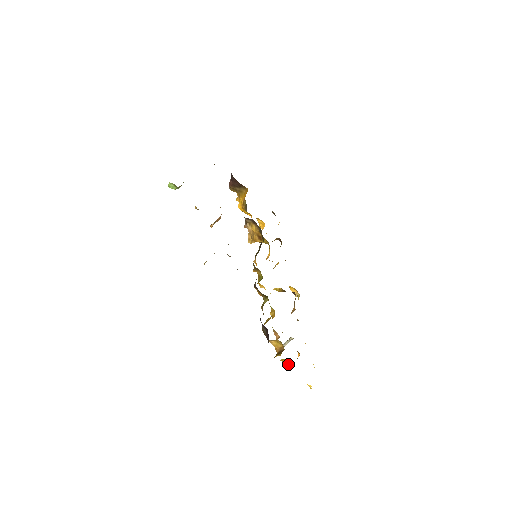
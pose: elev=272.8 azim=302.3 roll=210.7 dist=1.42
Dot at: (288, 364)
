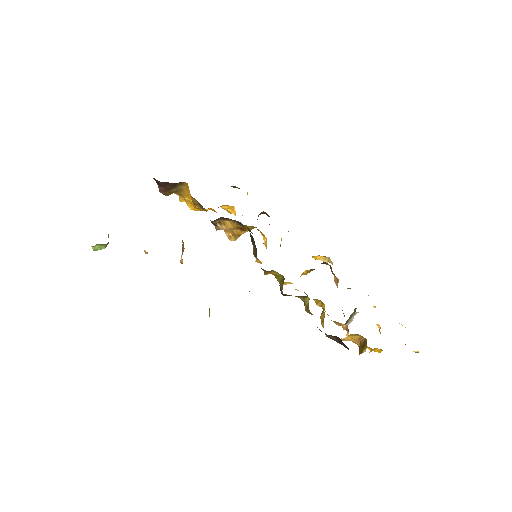
Dot at: (380, 351)
